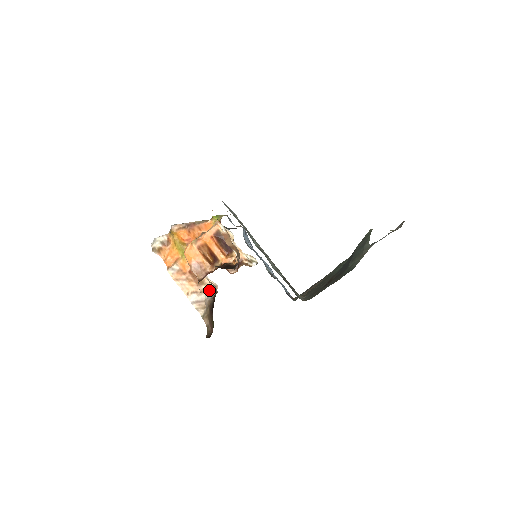
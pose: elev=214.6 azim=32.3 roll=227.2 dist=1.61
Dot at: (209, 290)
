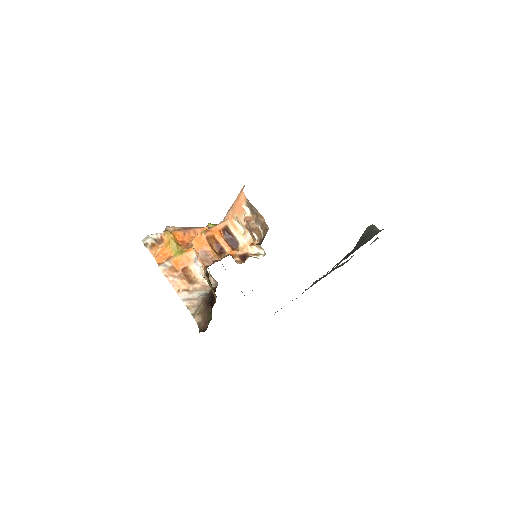
Dot at: (201, 289)
